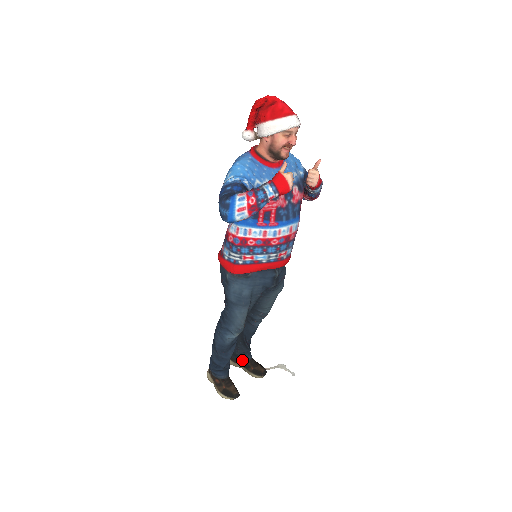
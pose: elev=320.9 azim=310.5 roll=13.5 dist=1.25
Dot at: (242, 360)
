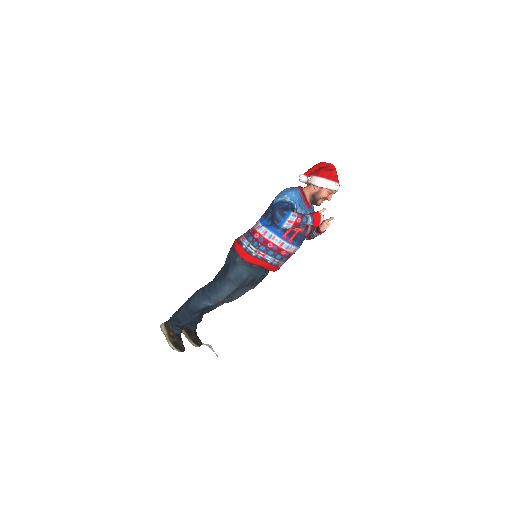
Dot at: (190, 327)
